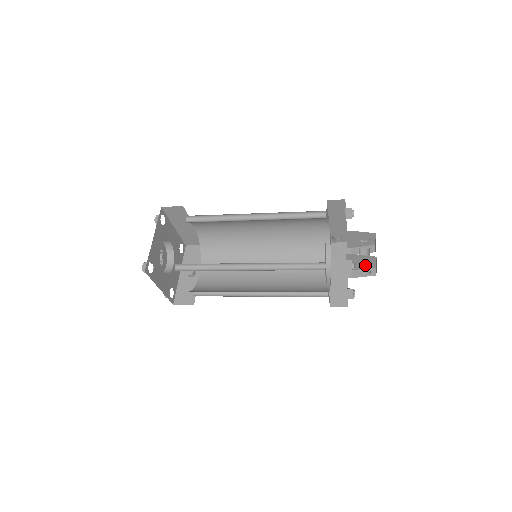
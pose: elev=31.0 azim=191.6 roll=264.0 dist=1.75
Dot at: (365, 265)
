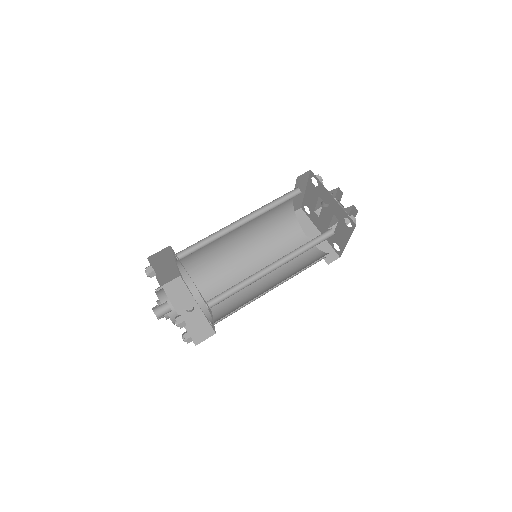
Dot at: occluded
